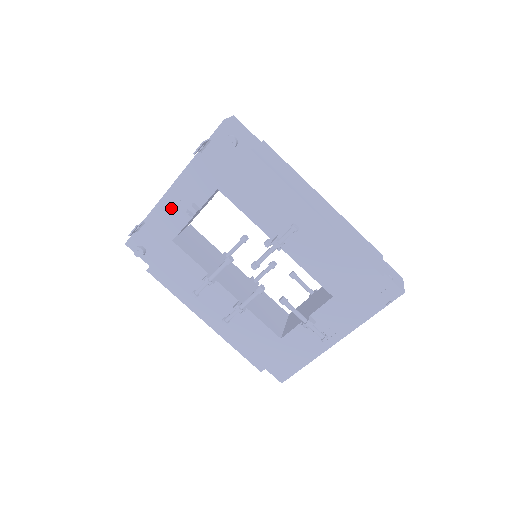
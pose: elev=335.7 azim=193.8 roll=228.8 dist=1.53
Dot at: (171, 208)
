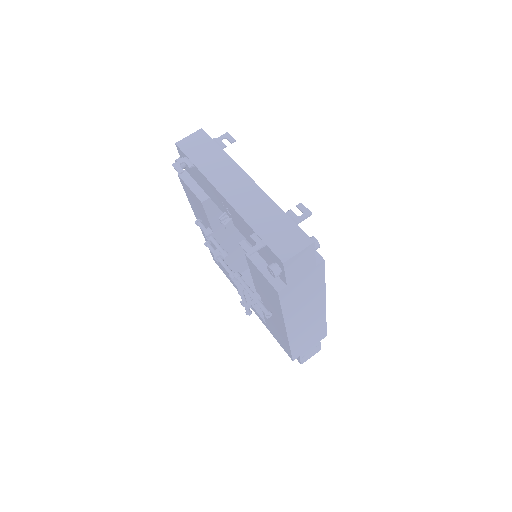
Dot at: (216, 195)
